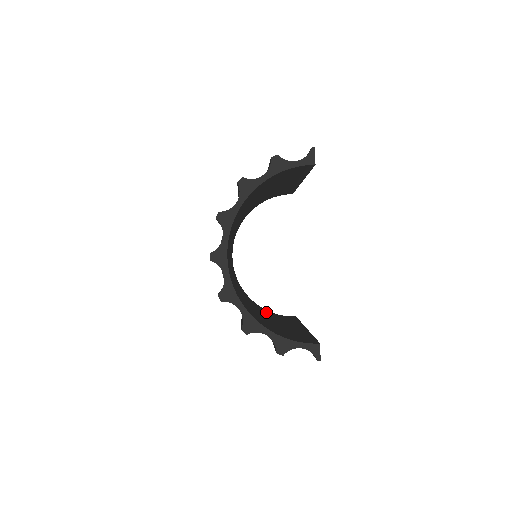
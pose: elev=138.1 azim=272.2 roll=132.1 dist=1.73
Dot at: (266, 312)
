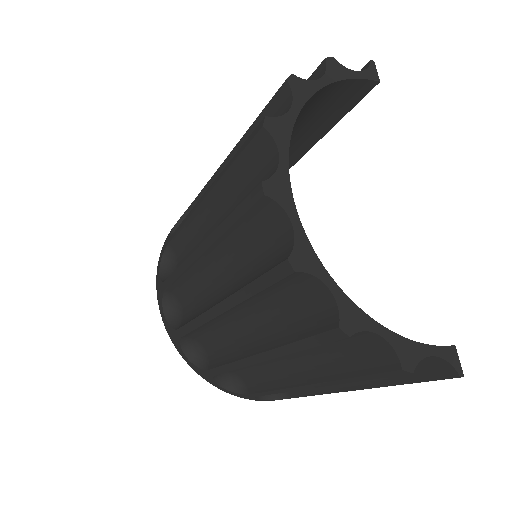
Dot at: occluded
